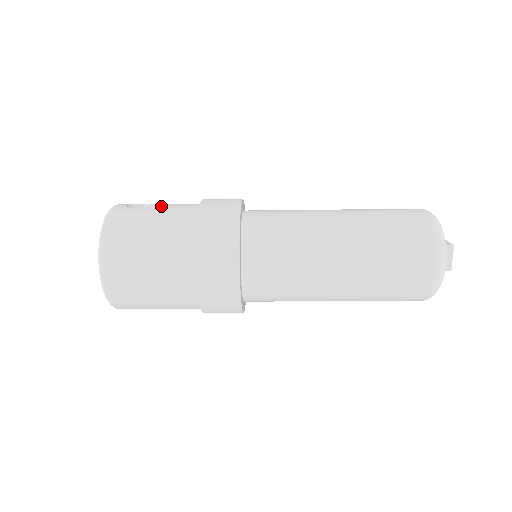
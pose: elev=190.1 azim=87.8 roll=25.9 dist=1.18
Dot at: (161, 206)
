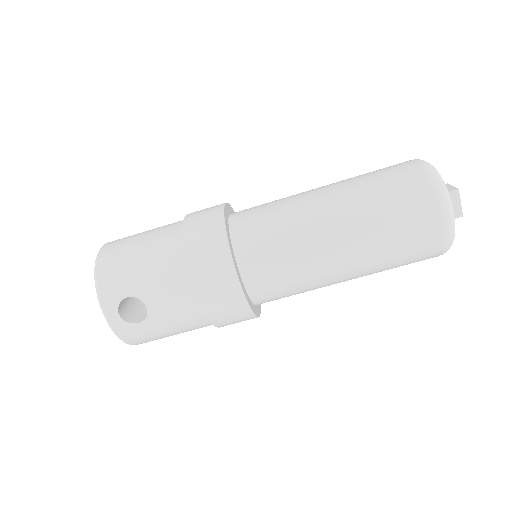
Dot at: occluded
